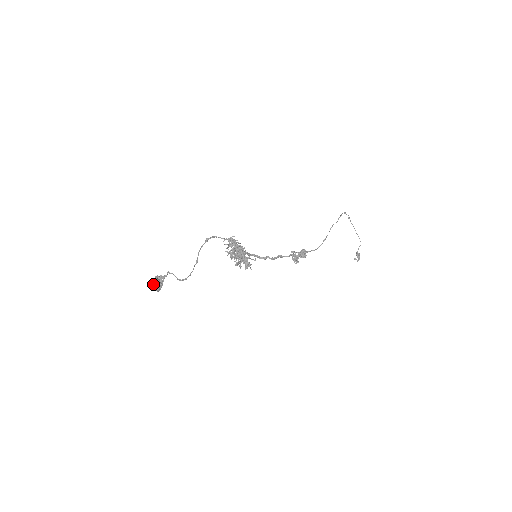
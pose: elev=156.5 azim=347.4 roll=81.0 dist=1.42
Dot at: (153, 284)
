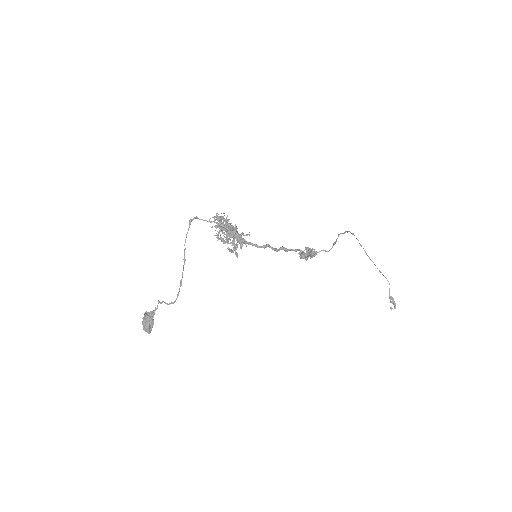
Dot at: (142, 321)
